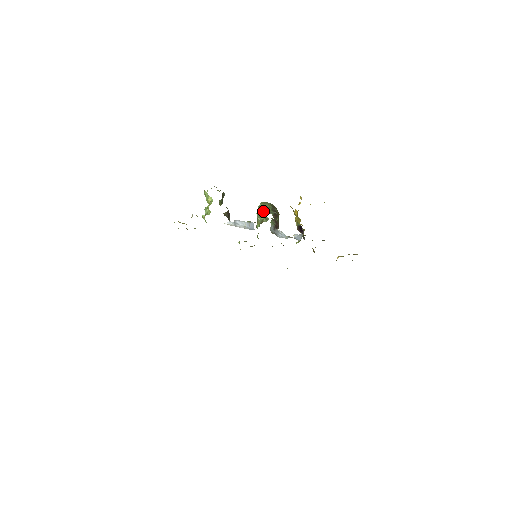
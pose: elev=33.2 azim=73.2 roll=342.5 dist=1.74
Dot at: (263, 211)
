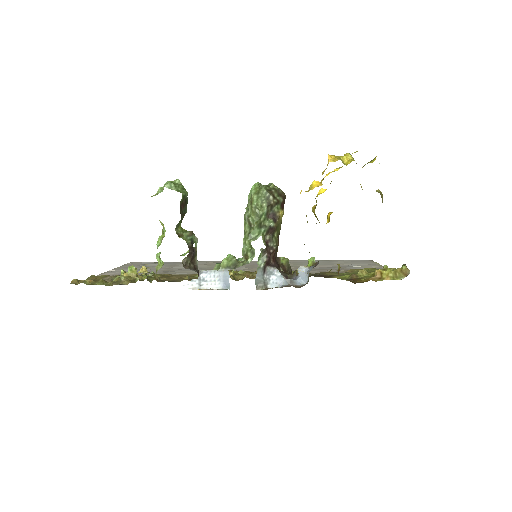
Dot at: (250, 226)
